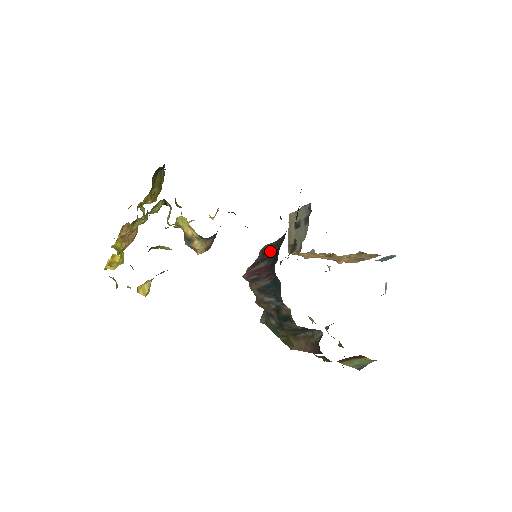
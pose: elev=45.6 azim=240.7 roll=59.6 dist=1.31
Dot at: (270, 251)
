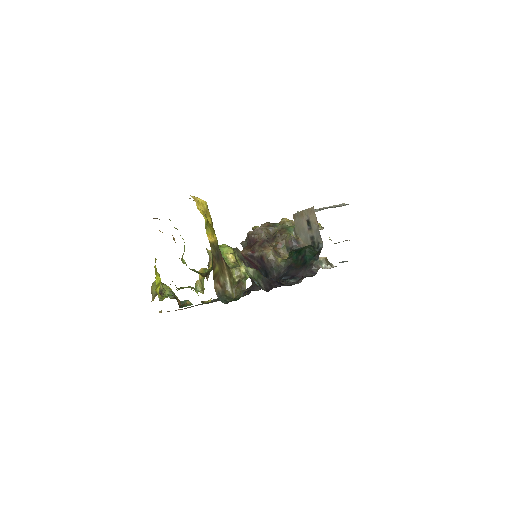
Dot at: (265, 265)
